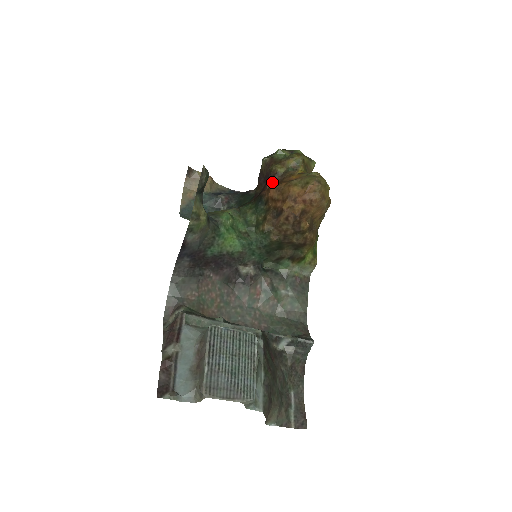
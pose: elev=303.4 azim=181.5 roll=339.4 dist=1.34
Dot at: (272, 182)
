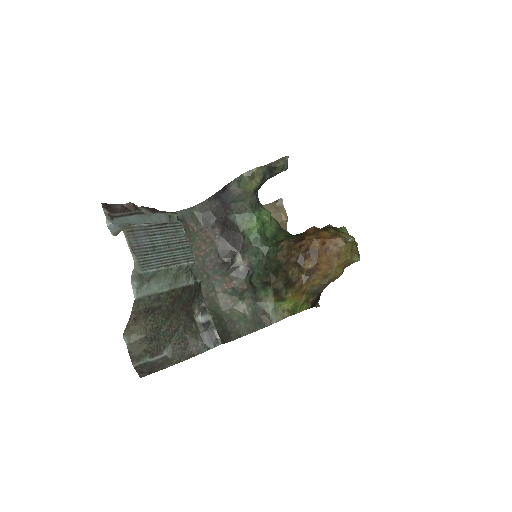
Dot at: occluded
